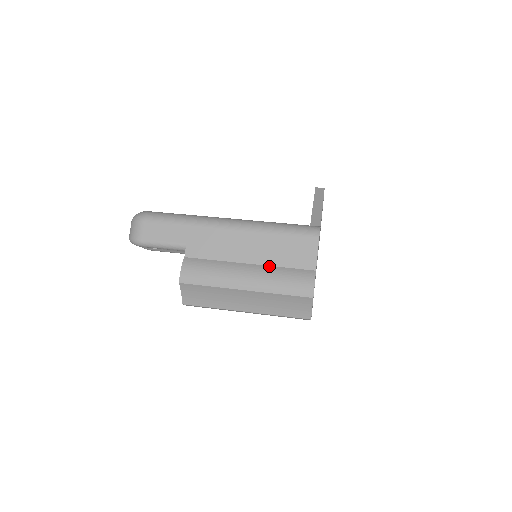
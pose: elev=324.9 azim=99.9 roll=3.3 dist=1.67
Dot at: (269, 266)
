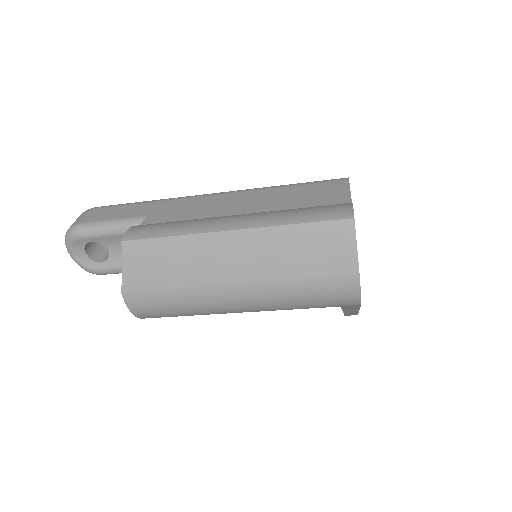
Dot at: occluded
